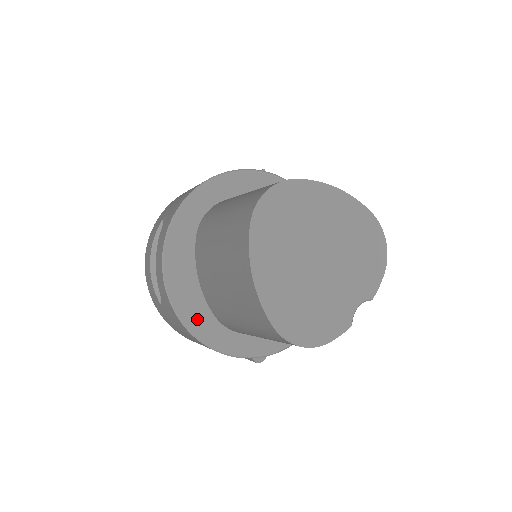
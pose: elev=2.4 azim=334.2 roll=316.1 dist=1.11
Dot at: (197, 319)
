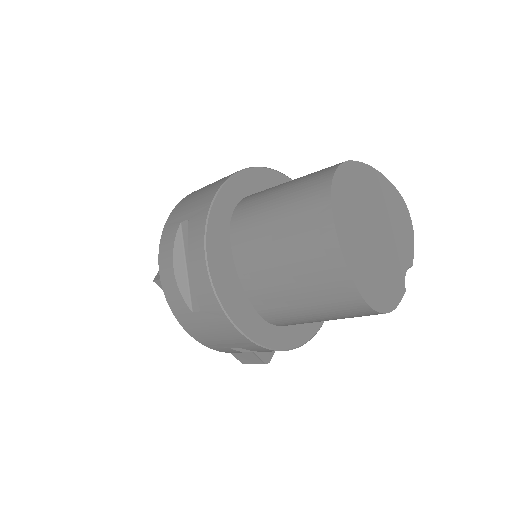
Dot at: (244, 317)
